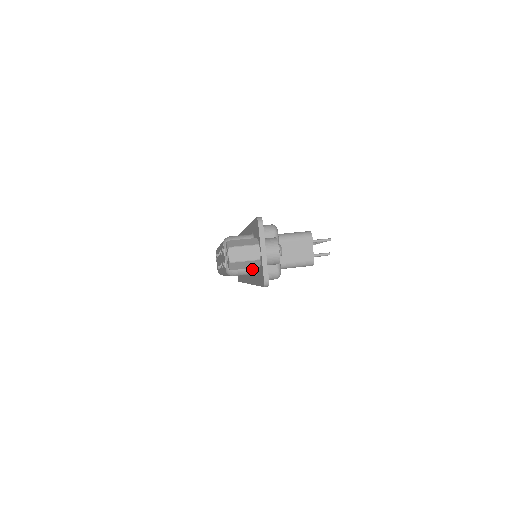
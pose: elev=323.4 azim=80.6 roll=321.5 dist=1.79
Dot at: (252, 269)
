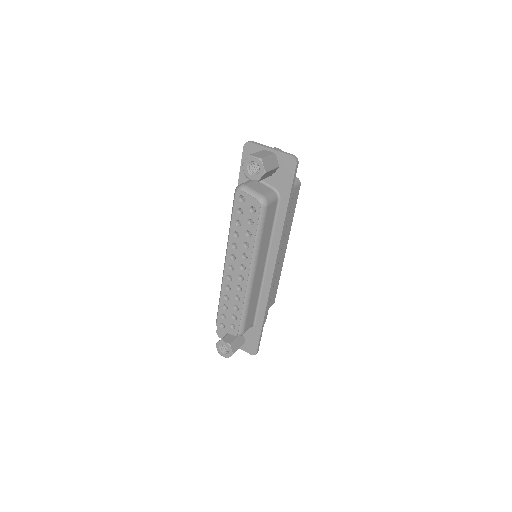
Dot at: (273, 192)
